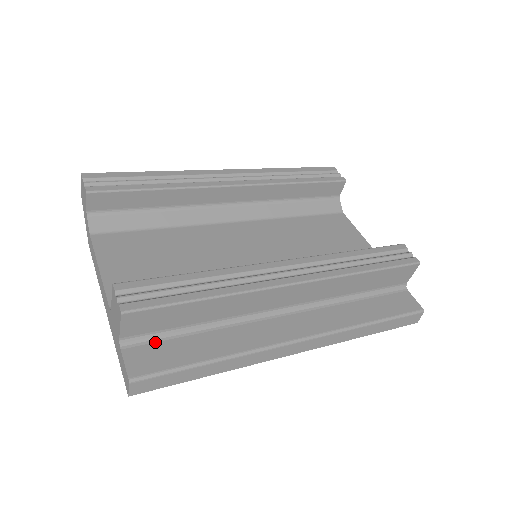
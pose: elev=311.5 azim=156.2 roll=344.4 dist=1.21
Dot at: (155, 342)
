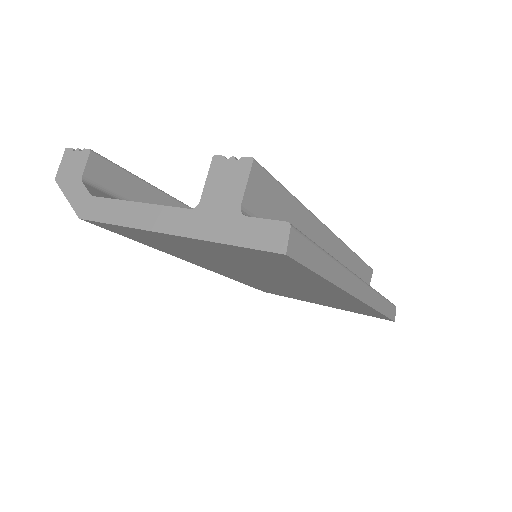
Dot at: occluded
